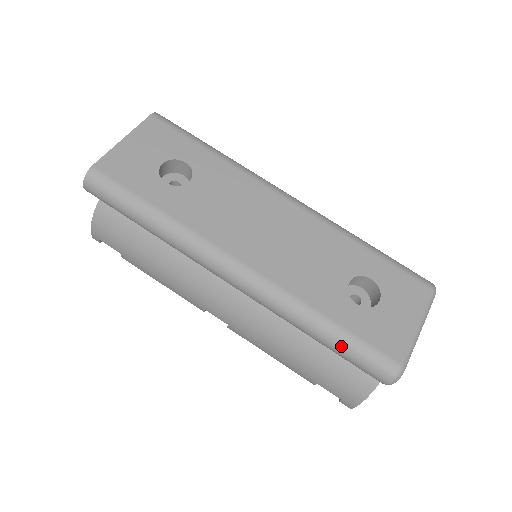
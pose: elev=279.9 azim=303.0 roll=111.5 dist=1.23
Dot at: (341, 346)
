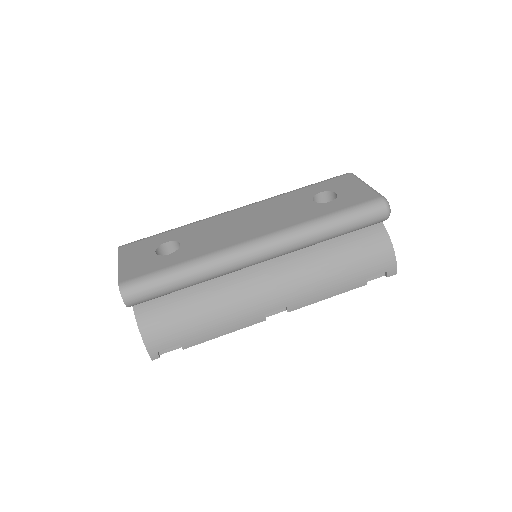
Dot at: (348, 219)
